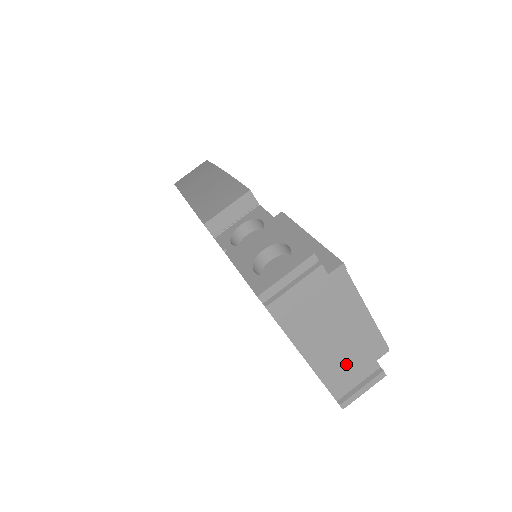
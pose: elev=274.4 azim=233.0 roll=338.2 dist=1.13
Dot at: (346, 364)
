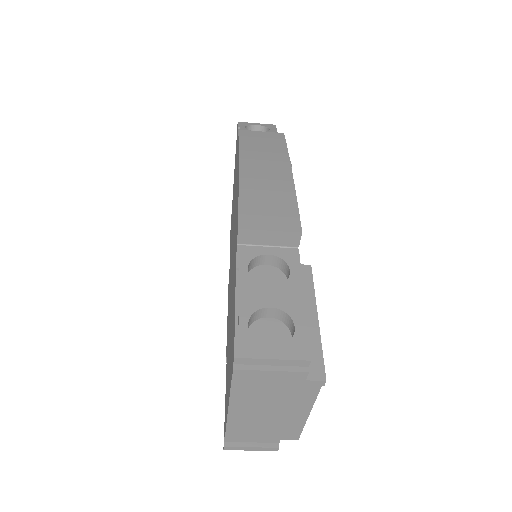
Dot at: (256, 430)
